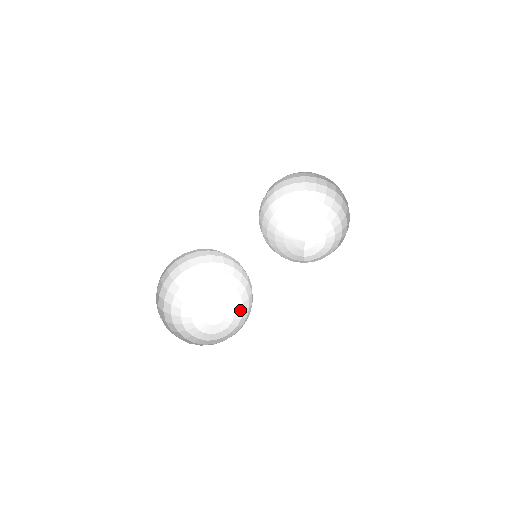
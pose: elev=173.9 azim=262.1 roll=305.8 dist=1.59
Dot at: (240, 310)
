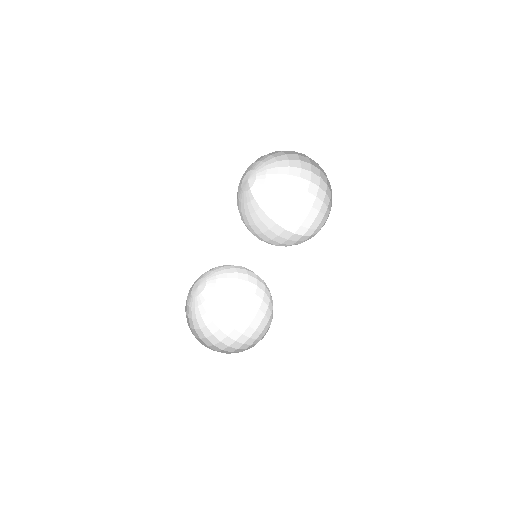
Dot at: (223, 273)
